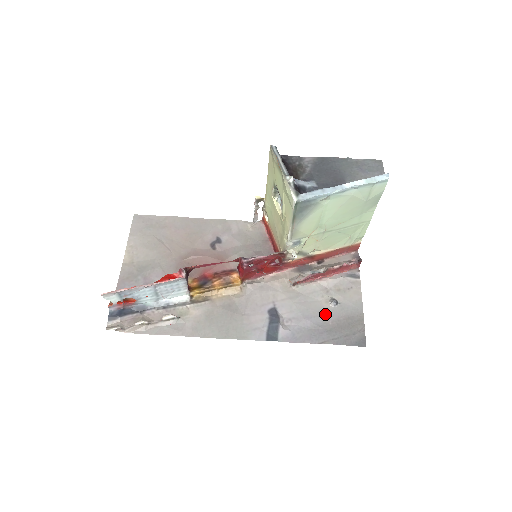
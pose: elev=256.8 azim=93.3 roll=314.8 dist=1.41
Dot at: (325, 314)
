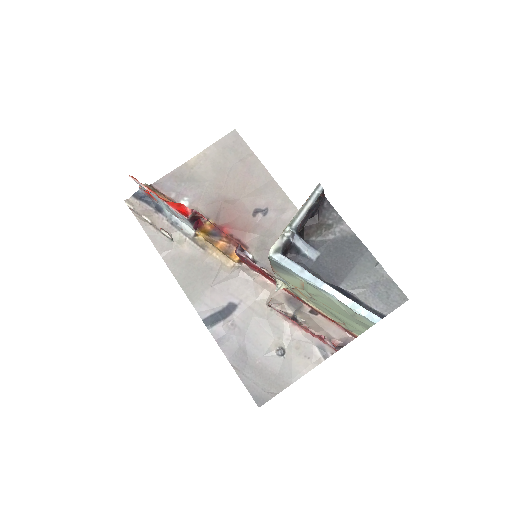
Dot at: (263, 352)
